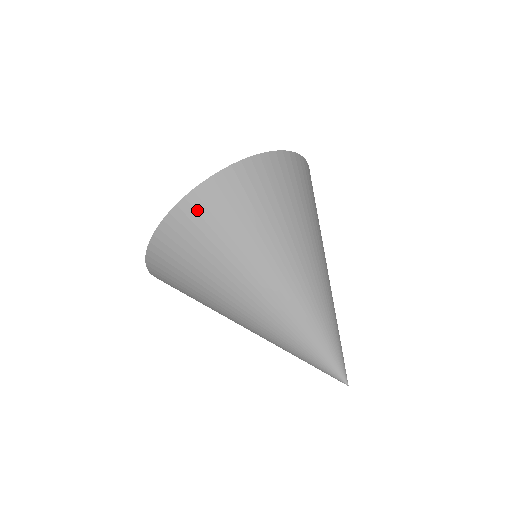
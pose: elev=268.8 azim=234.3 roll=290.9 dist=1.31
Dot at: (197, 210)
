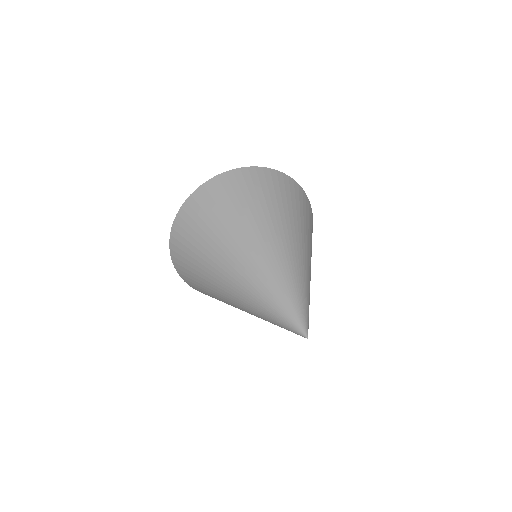
Dot at: (210, 192)
